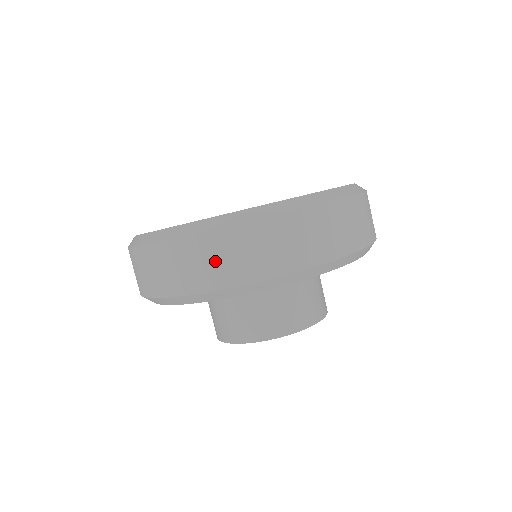
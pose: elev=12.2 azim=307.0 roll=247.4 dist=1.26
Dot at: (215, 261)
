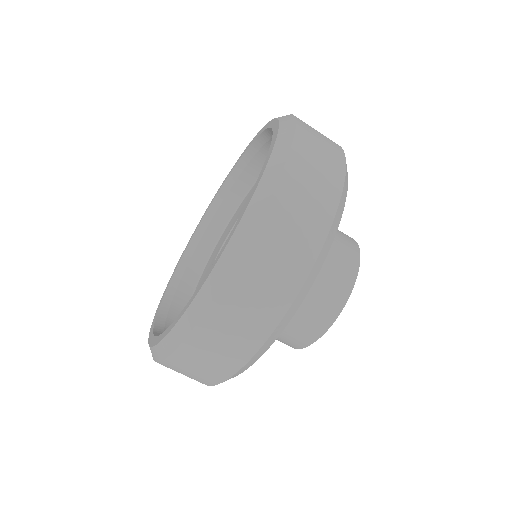
Dot at: (200, 368)
